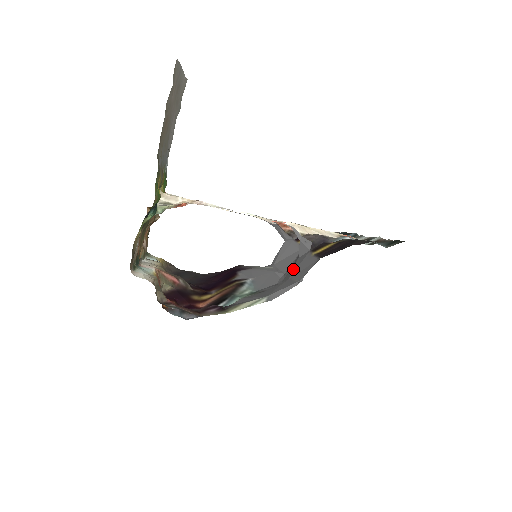
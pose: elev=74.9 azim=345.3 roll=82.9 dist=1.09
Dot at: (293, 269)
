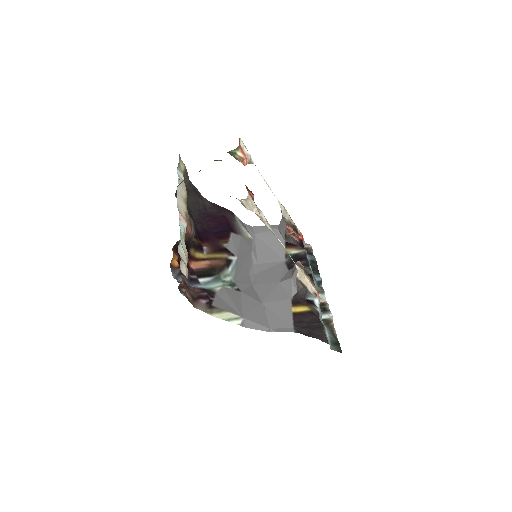
Dot at: (270, 295)
